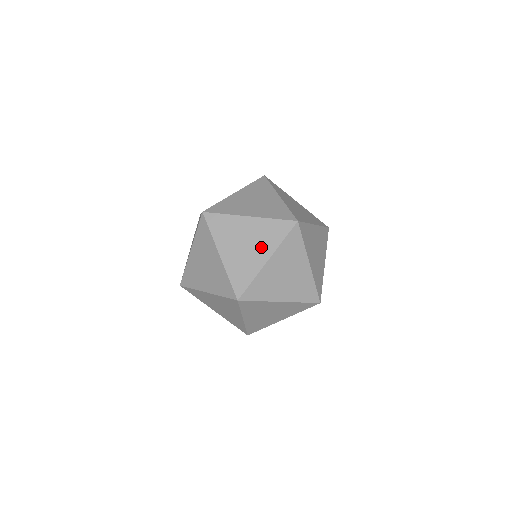
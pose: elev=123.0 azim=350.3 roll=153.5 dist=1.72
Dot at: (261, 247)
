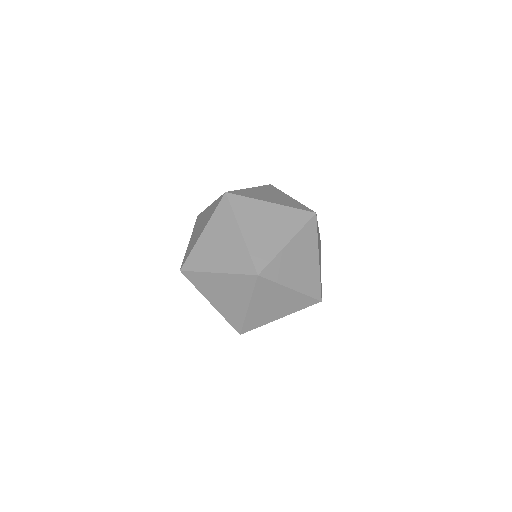
Dot at: (283, 310)
